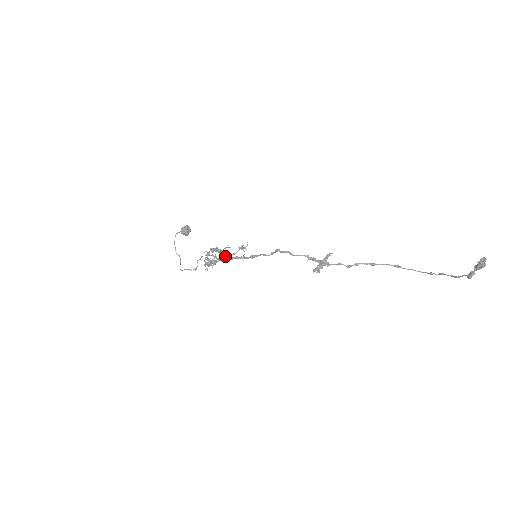
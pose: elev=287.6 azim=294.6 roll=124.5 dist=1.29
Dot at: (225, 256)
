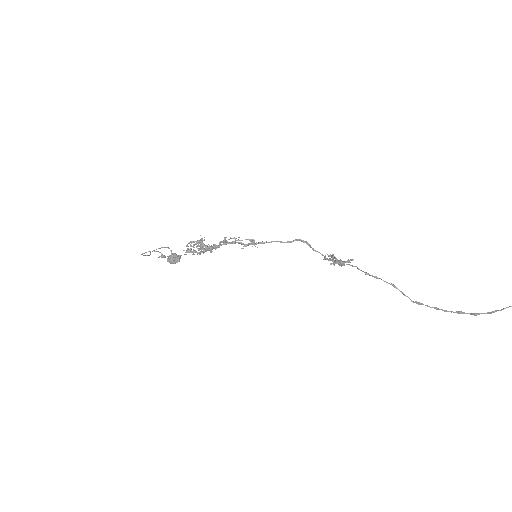
Dot at: (226, 241)
